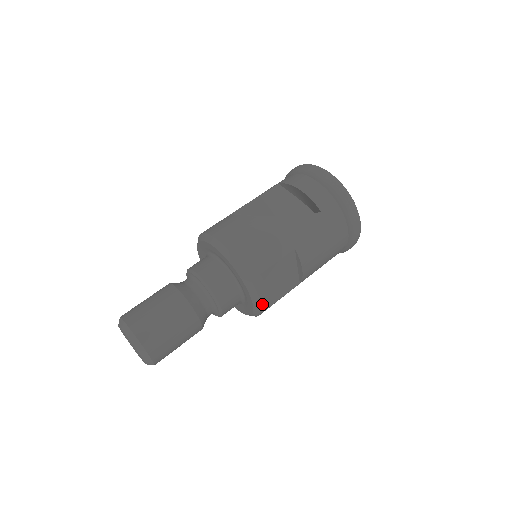
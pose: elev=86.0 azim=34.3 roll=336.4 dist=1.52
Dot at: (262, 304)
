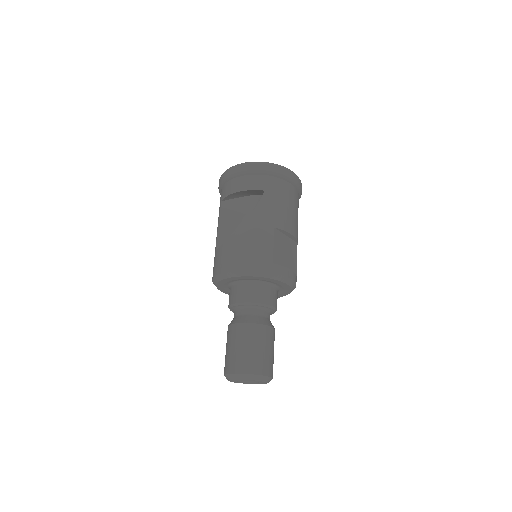
Dot at: (291, 278)
